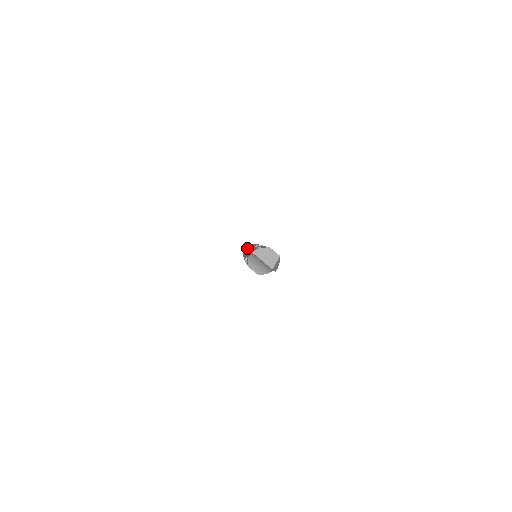
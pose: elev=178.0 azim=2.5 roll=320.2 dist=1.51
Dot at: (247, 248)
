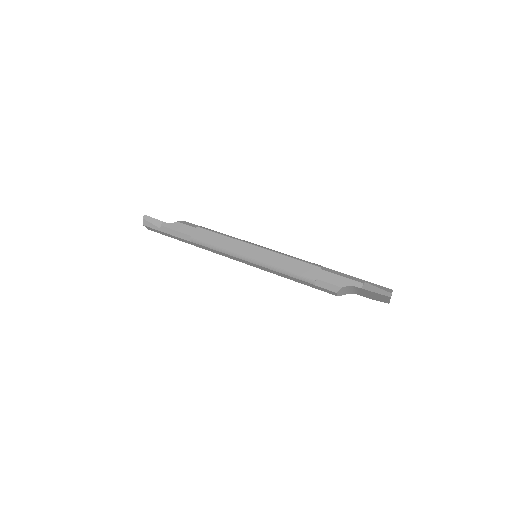
Dot at: (210, 237)
